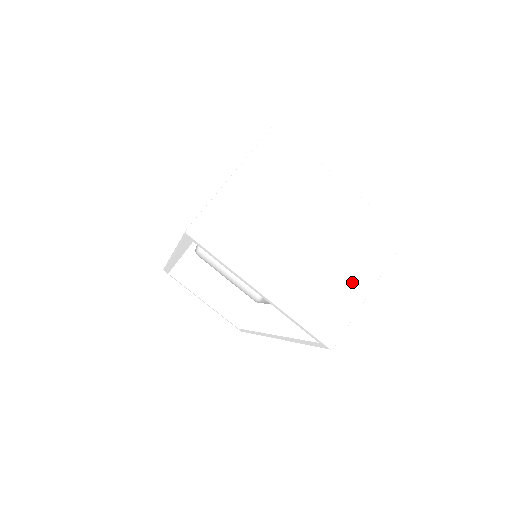
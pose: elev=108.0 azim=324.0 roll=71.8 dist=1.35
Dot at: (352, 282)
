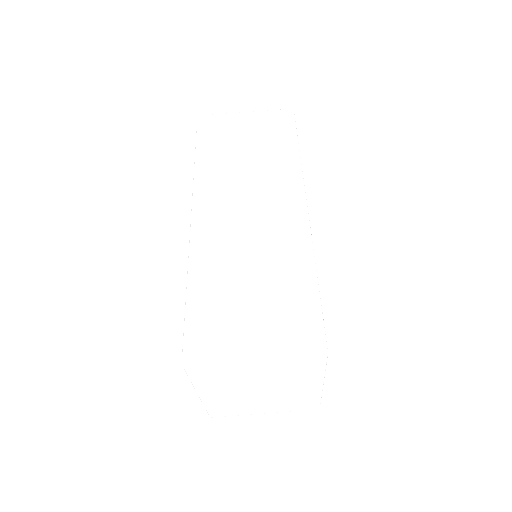
Dot at: (259, 409)
